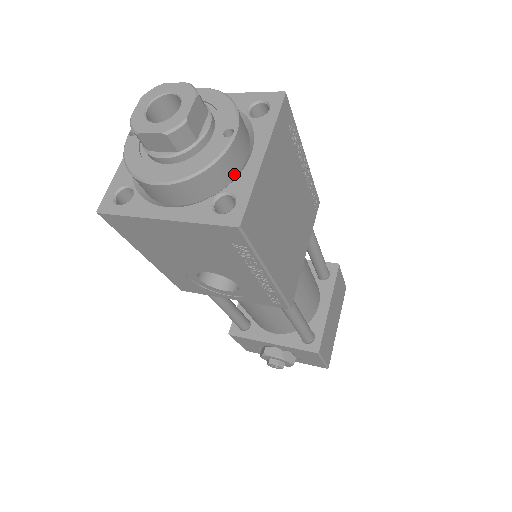
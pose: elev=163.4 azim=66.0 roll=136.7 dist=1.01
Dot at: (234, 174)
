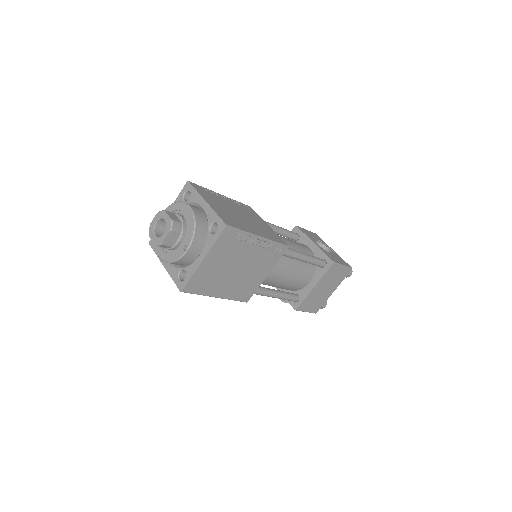
Dot at: (191, 261)
